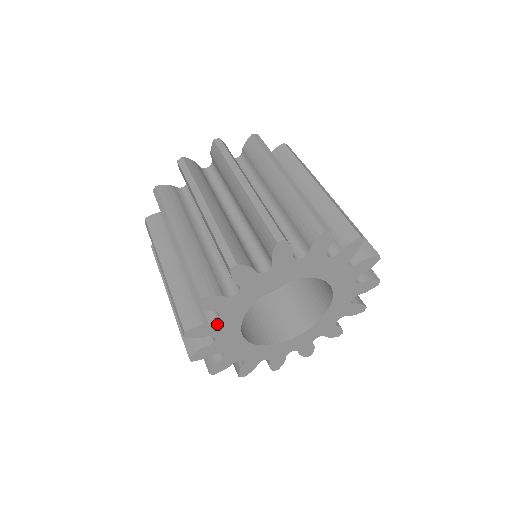
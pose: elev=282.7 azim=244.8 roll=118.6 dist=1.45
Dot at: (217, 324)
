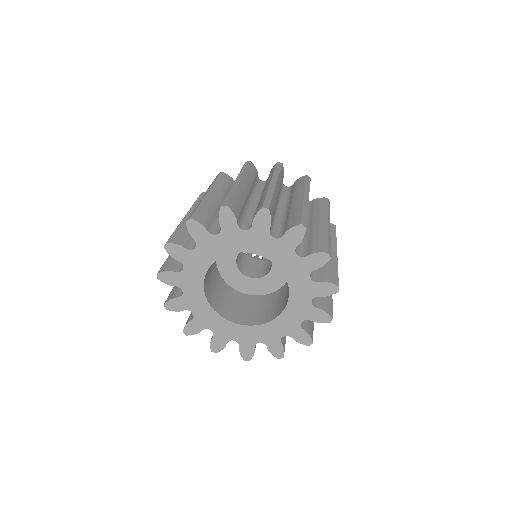
Dot at: (191, 255)
